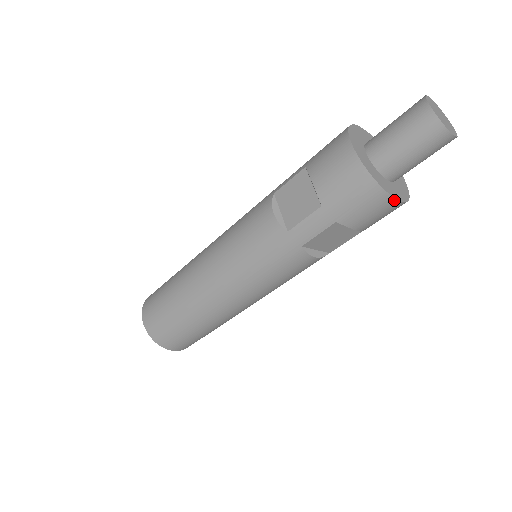
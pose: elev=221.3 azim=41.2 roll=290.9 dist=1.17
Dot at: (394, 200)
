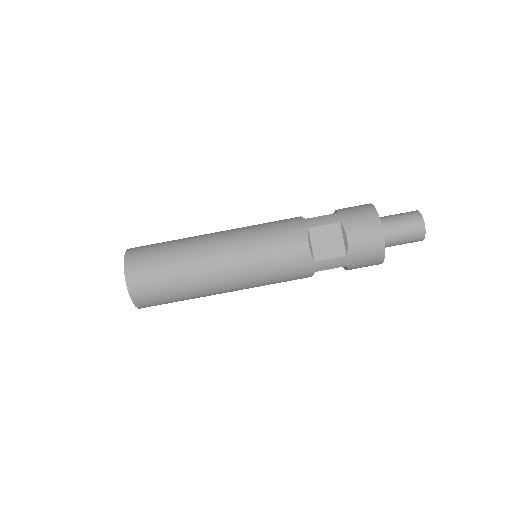
Dot at: (381, 227)
